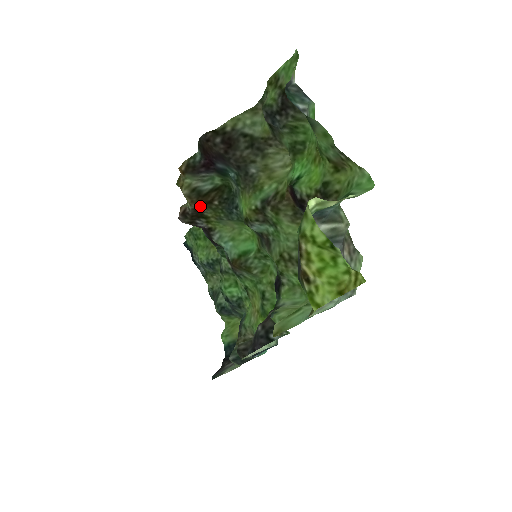
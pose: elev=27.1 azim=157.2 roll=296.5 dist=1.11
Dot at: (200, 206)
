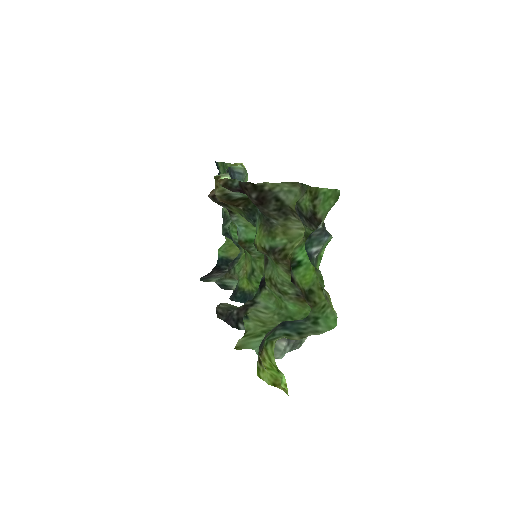
Dot at: (227, 203)
